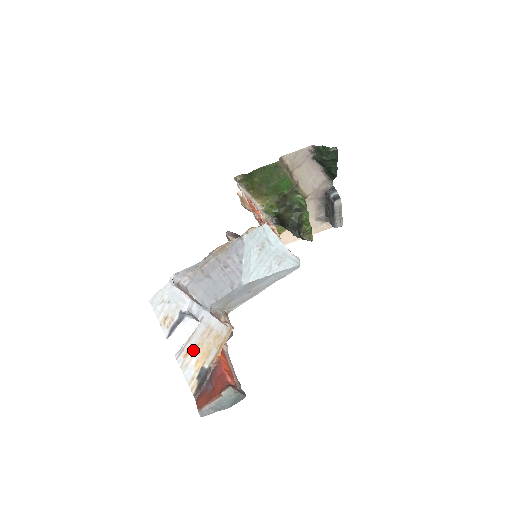
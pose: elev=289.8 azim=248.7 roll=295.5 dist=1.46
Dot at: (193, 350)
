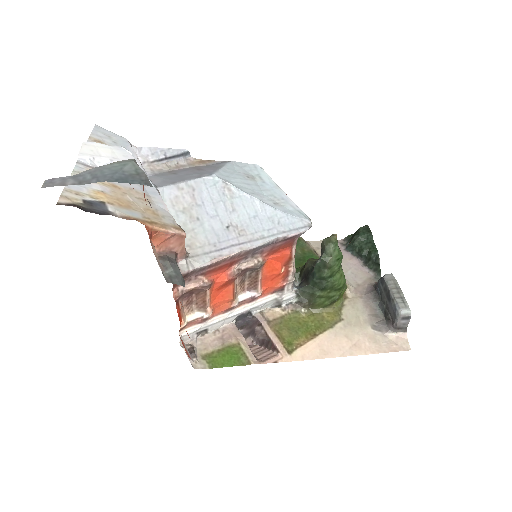
Dot at: (107, 183)
